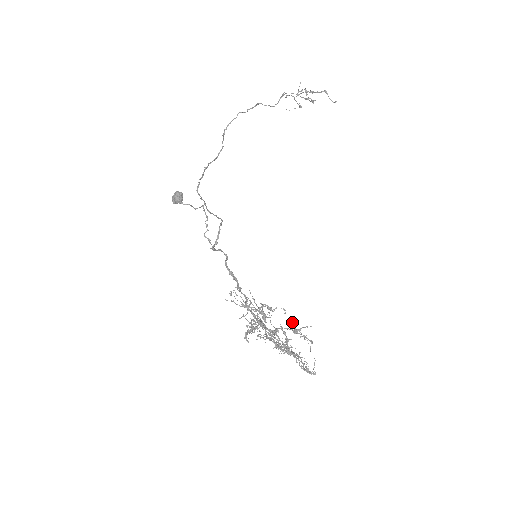
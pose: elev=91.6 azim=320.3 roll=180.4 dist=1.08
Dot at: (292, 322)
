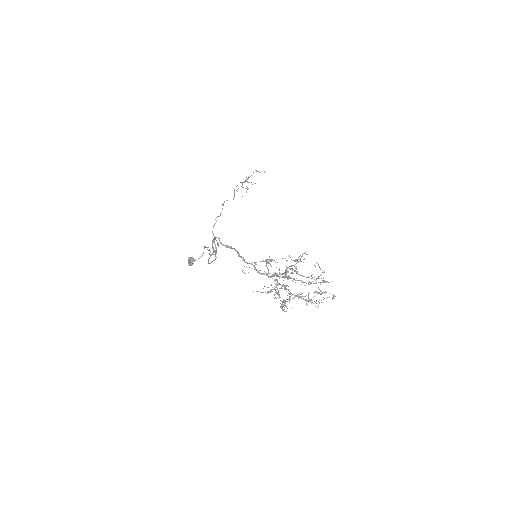
Dot at: (289, 255)
